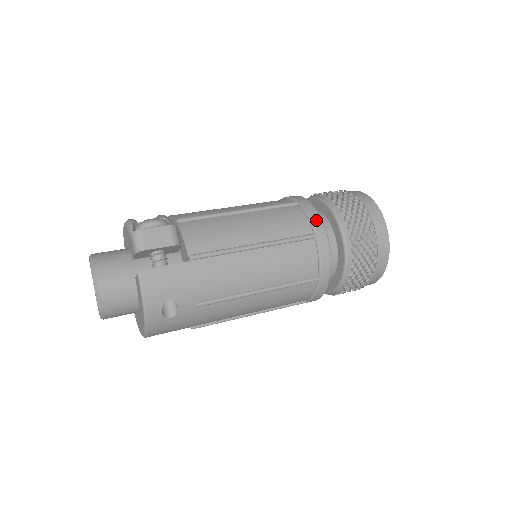
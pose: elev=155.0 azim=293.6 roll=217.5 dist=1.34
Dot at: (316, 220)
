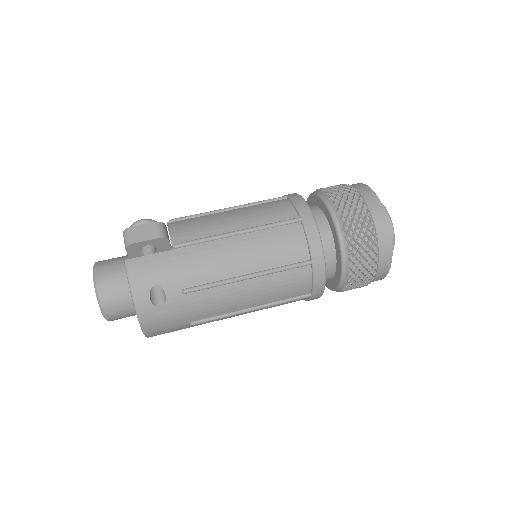
Dot at: (302, 205)
